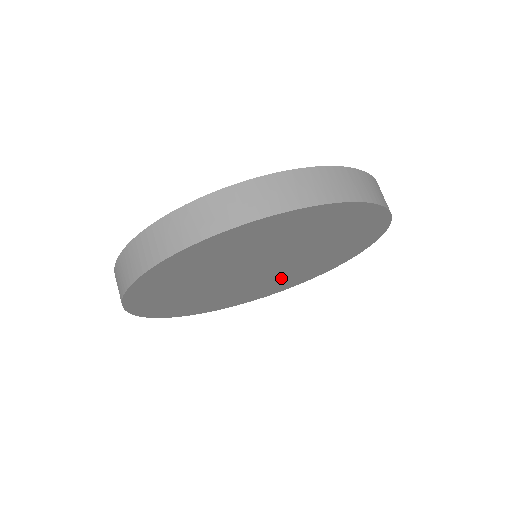
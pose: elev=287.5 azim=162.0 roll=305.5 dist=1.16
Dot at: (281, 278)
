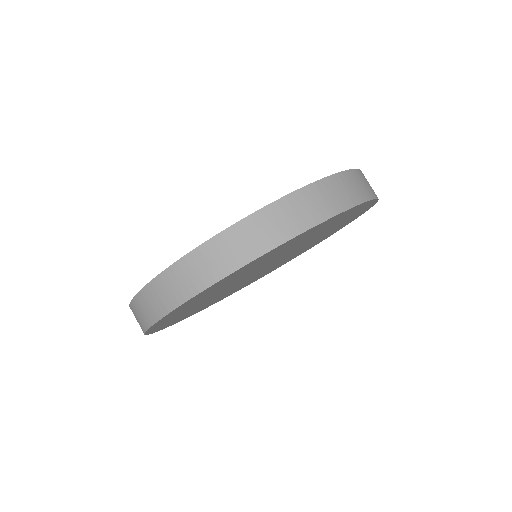
Dot at: (256, 277)
